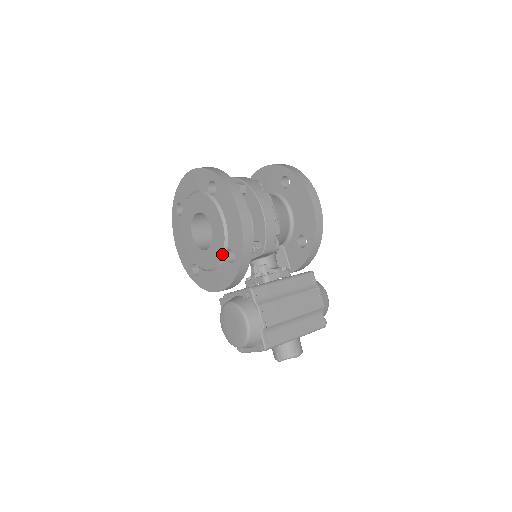
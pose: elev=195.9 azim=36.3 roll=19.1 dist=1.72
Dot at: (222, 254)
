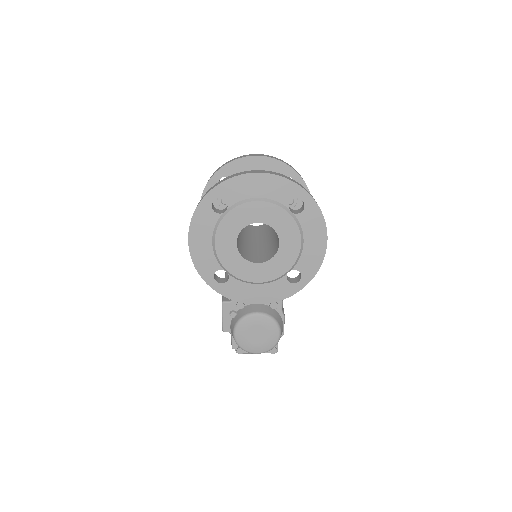
Dot at: (285, 273)
